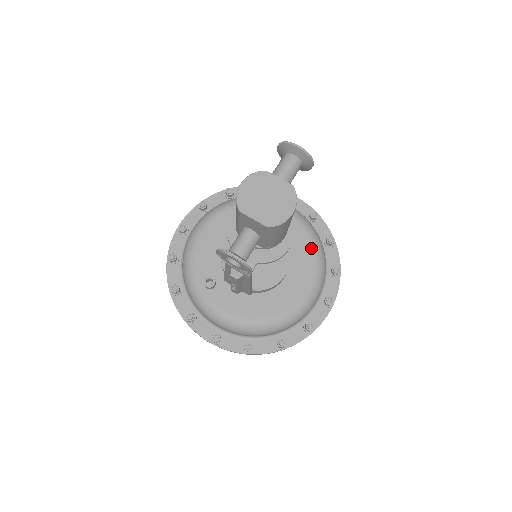
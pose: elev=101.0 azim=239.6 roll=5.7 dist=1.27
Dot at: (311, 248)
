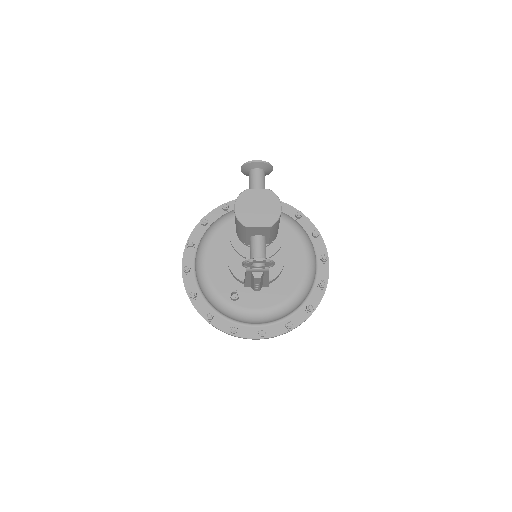
Dot at: (290, 227)
